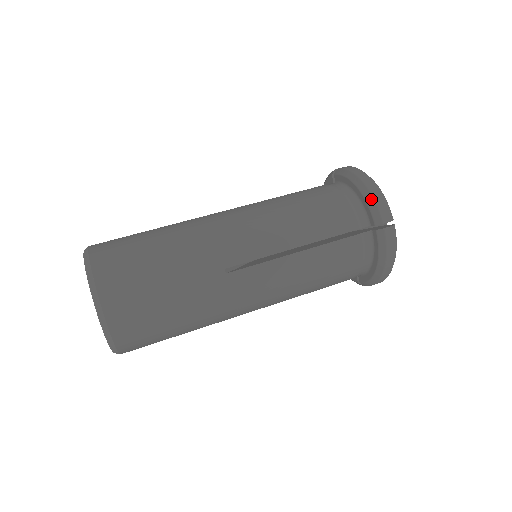
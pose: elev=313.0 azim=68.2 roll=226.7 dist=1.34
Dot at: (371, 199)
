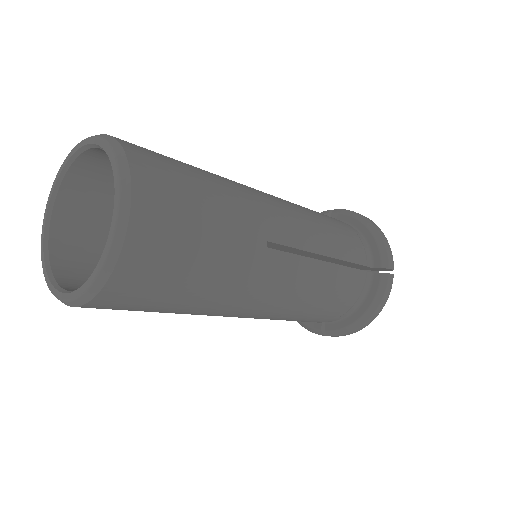
Dot at: occluded
